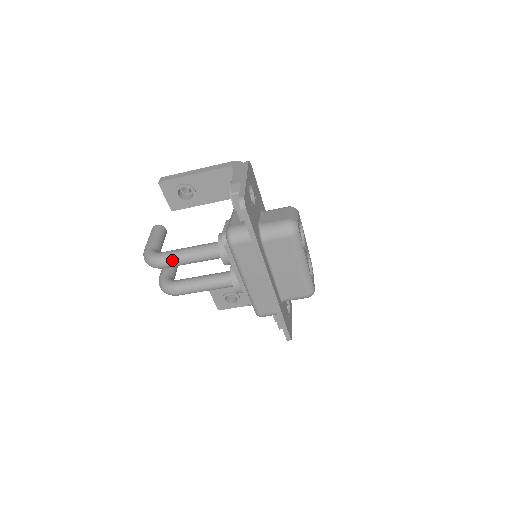
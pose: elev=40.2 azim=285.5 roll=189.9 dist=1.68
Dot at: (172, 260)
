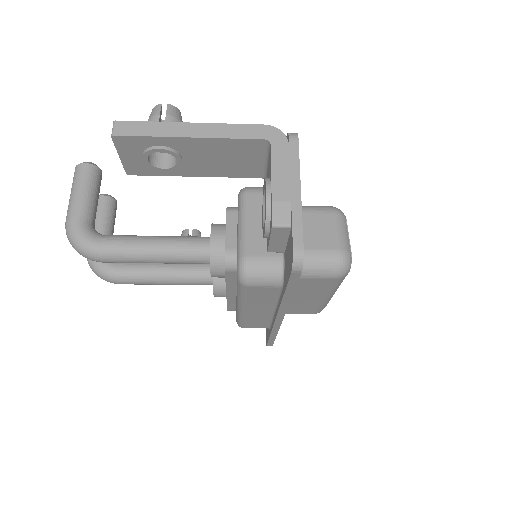
Dot at: (123, 258)
